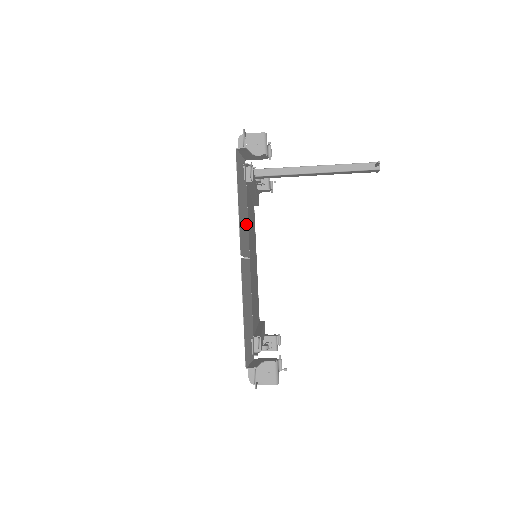
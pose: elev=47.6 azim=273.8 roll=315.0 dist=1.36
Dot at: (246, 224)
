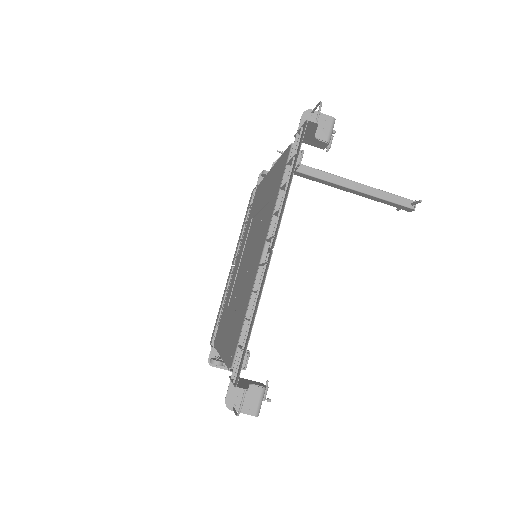
Dot at: occluded
